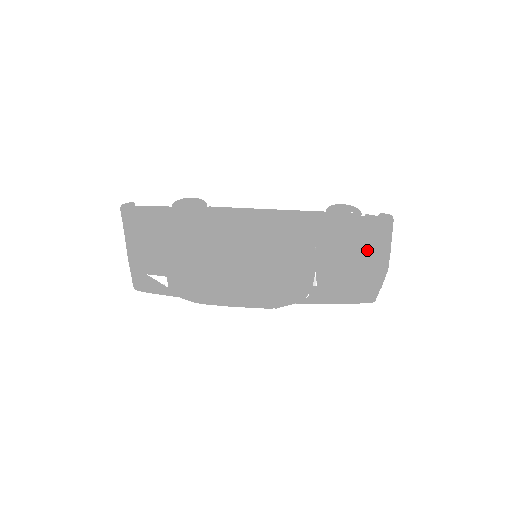
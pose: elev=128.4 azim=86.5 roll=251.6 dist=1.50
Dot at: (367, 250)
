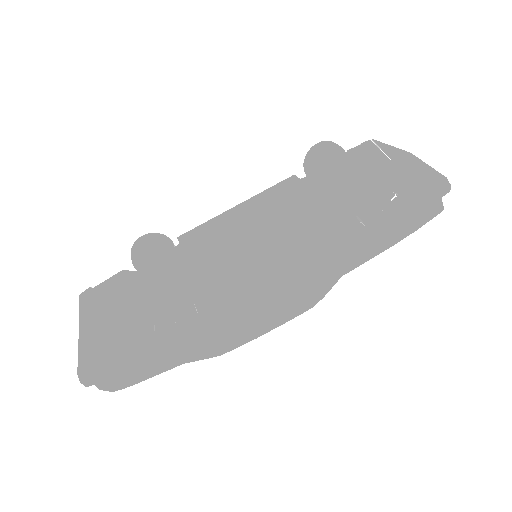
Dot at: occluded
